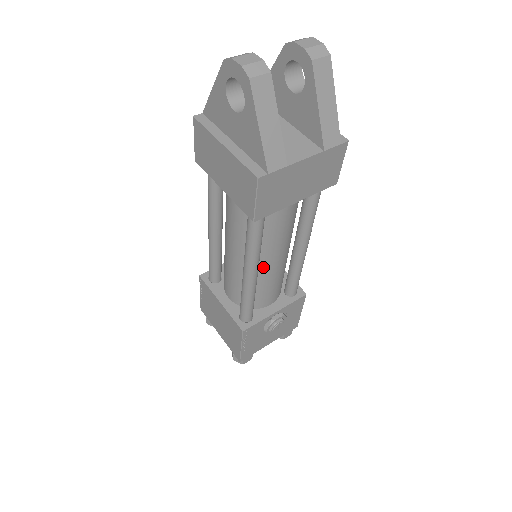
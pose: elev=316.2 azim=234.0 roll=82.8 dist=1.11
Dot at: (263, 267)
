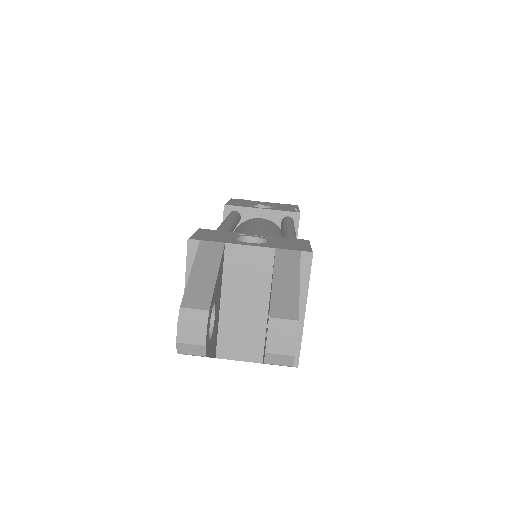
Dot at: occluded
